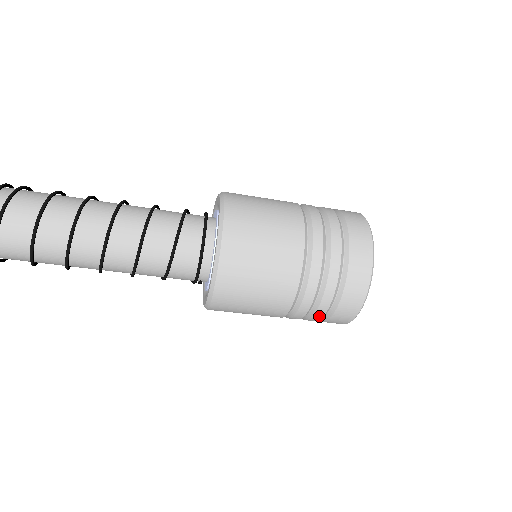
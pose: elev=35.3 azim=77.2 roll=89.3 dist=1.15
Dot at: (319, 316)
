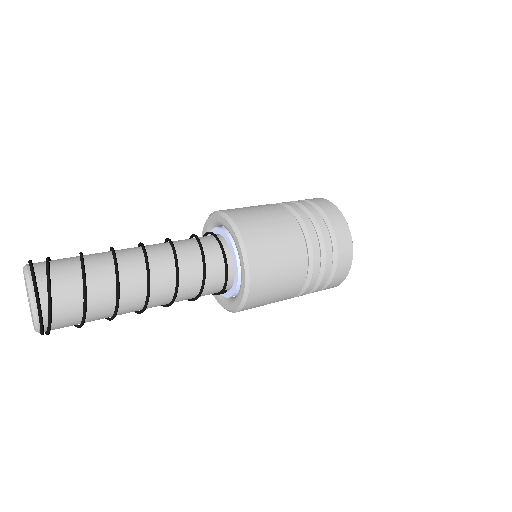
Dot at: (322, 285)
